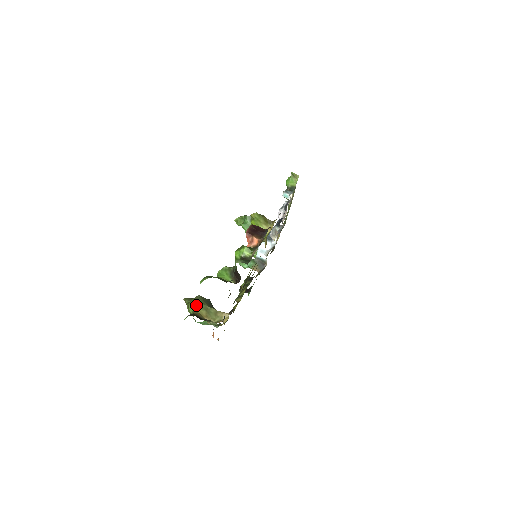
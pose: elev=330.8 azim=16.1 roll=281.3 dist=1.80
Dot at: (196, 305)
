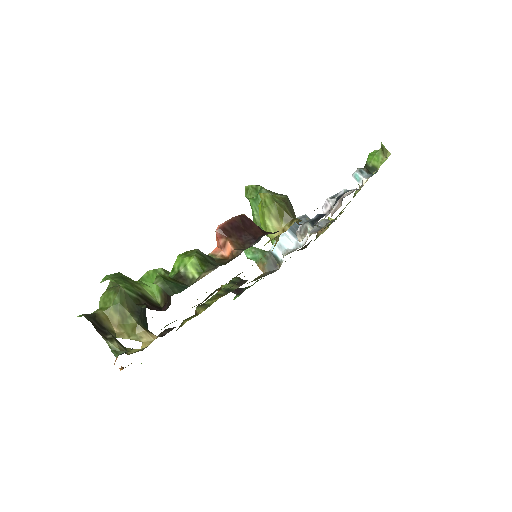
Dot at: (110, 300)
